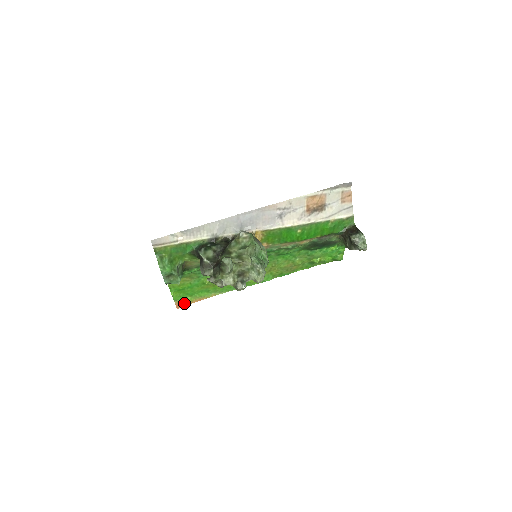
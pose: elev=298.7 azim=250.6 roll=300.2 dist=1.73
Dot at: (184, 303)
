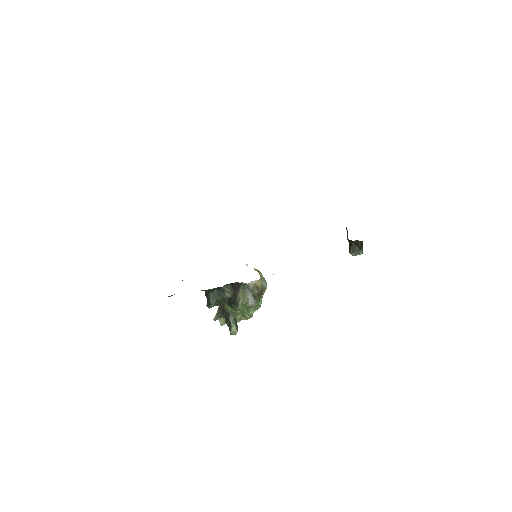
Dot at: occluded
